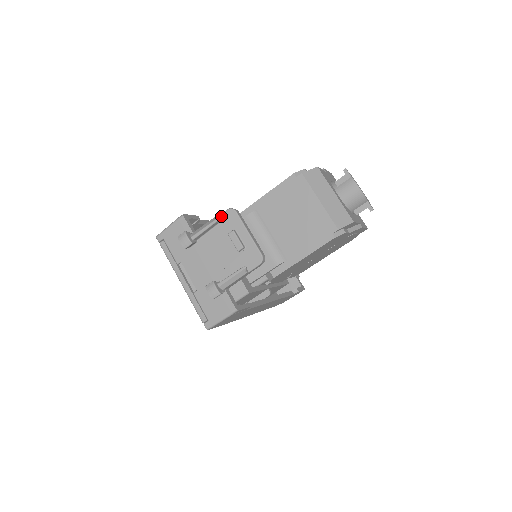
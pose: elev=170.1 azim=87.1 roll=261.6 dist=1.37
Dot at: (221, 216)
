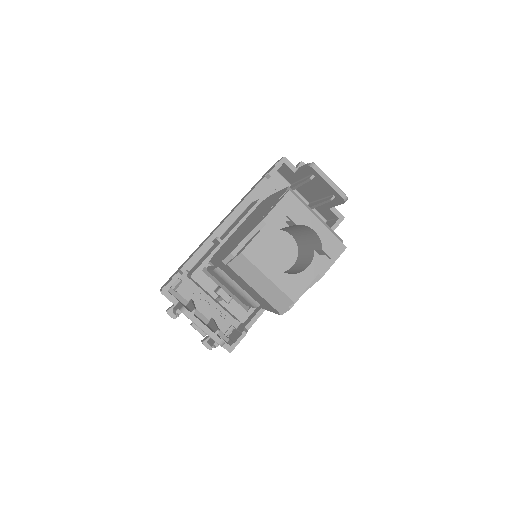
Dot at: (180, 311)
